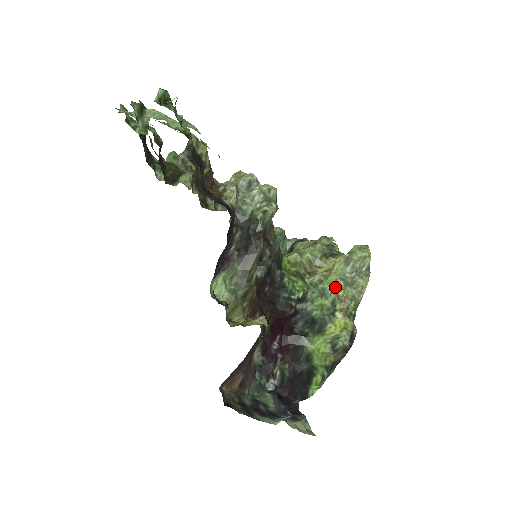
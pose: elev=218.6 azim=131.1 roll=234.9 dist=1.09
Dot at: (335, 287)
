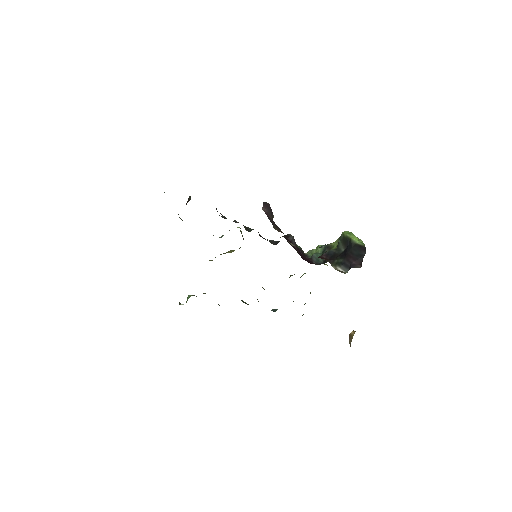
Dot at: occluded
